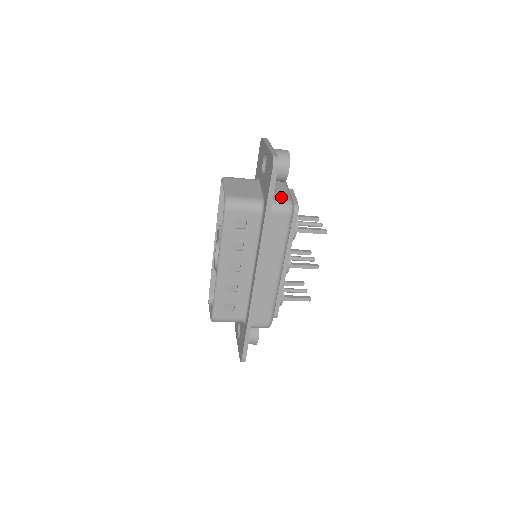
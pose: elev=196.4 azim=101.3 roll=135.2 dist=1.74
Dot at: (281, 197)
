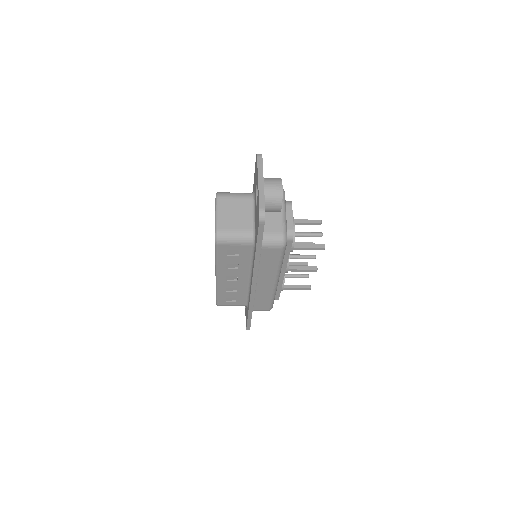
Dot at: (274, 230)
